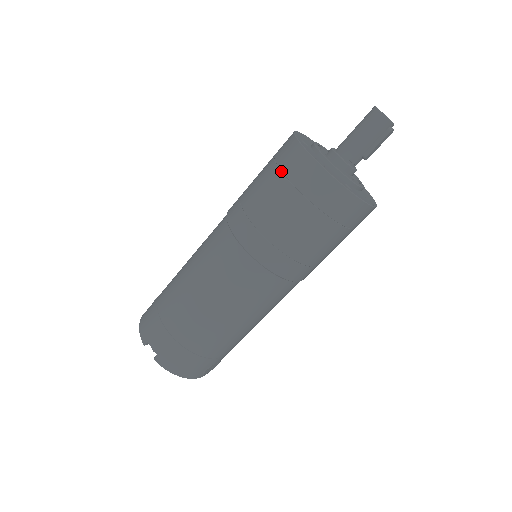
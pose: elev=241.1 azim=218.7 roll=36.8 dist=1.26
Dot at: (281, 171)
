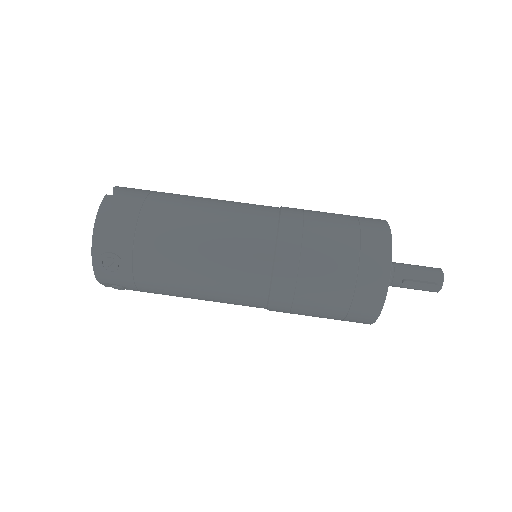
Dot at: (356, 216)
